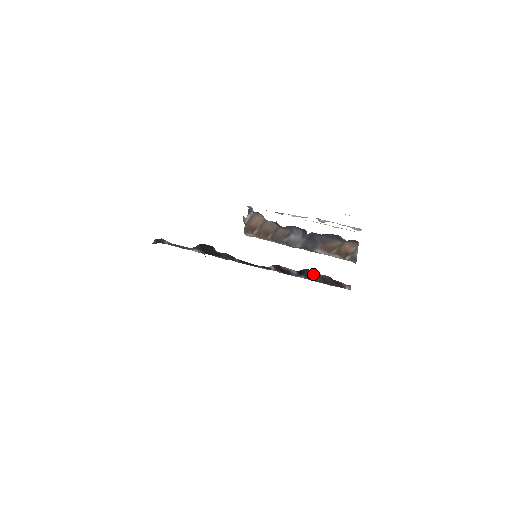
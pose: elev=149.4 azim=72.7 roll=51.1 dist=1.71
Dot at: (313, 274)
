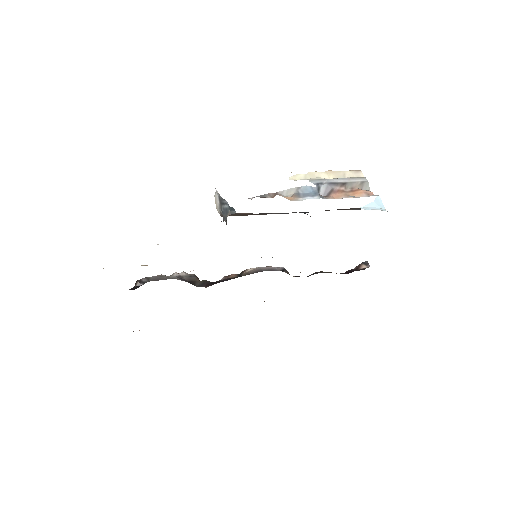
Dot at: occluded
